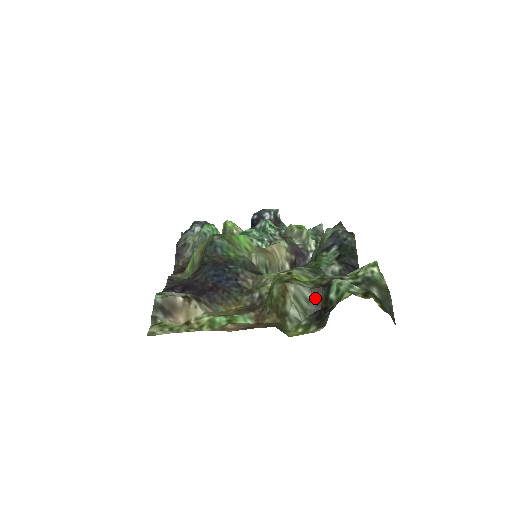
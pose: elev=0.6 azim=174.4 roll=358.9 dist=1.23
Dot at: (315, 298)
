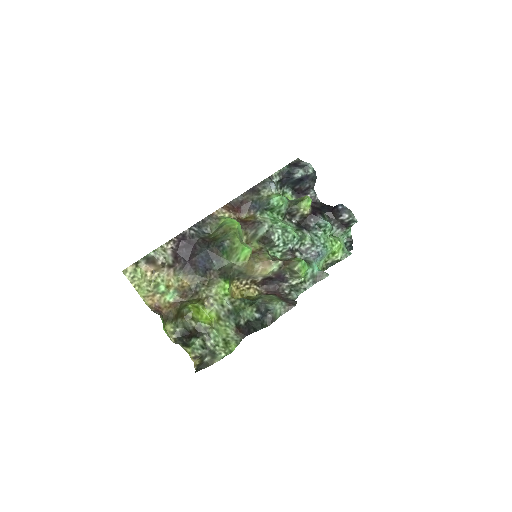
Dot at: (192, 330)
